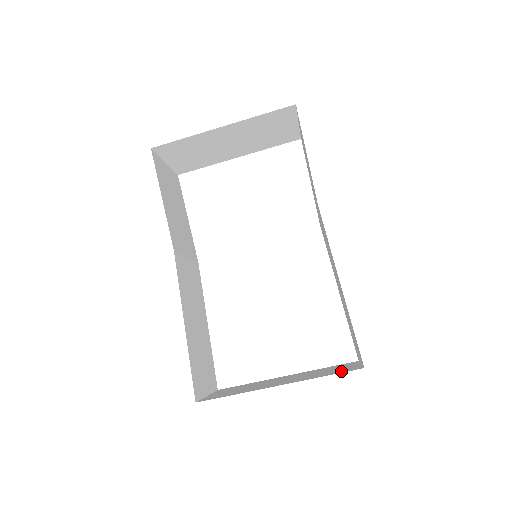
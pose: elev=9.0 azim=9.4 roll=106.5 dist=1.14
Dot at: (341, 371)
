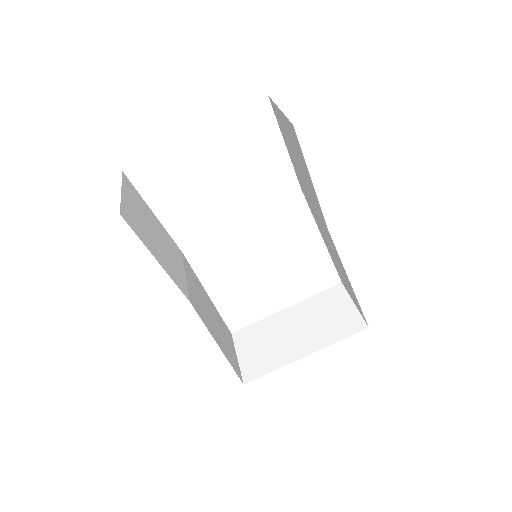
Dot at: (349, 328)
